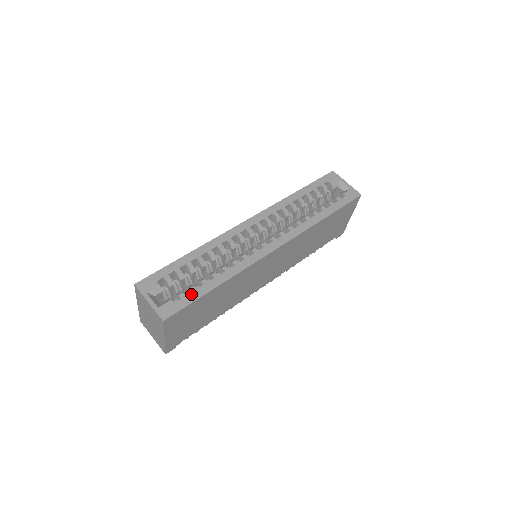
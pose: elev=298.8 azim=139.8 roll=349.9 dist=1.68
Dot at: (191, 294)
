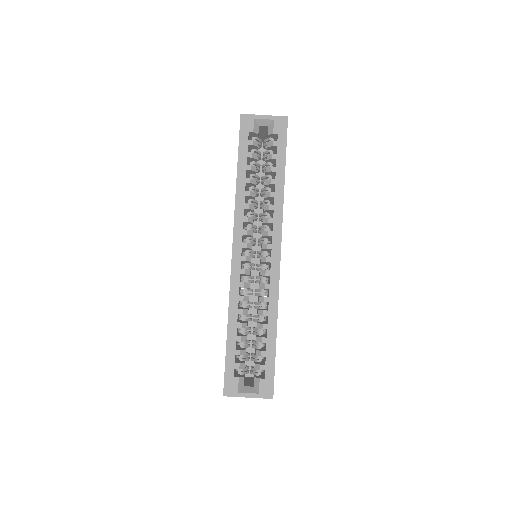
Dot at: (267, 360)
